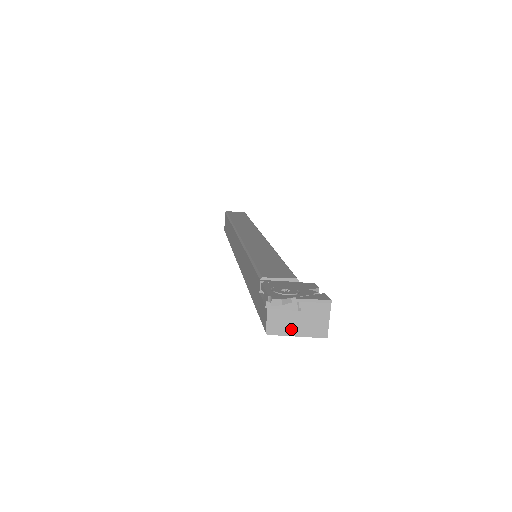
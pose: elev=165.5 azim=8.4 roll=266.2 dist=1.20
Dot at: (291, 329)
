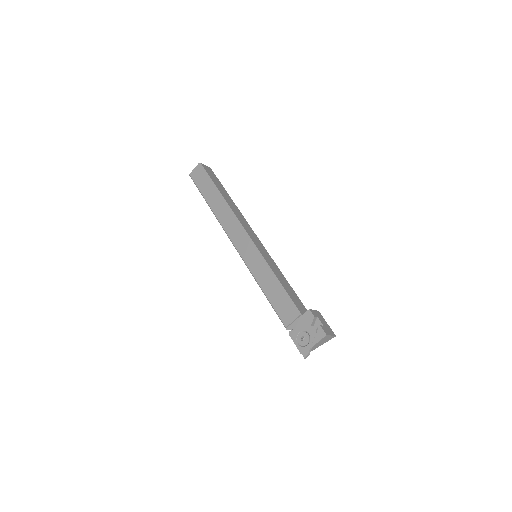
Dot at: (319, 345)
